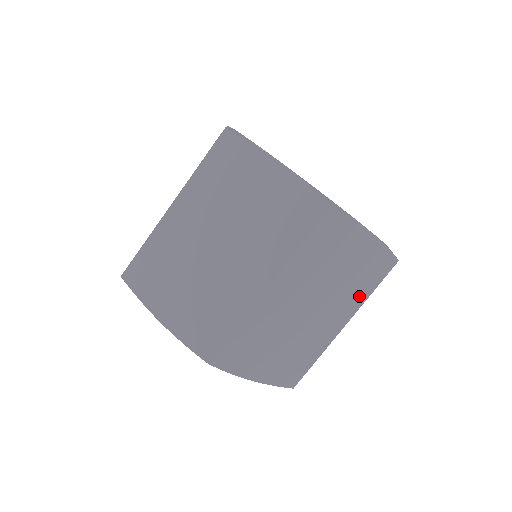
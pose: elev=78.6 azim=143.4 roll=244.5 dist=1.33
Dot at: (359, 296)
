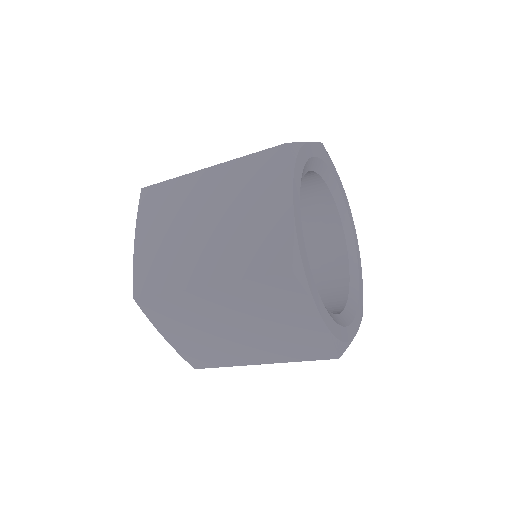
Dot at: occluded
